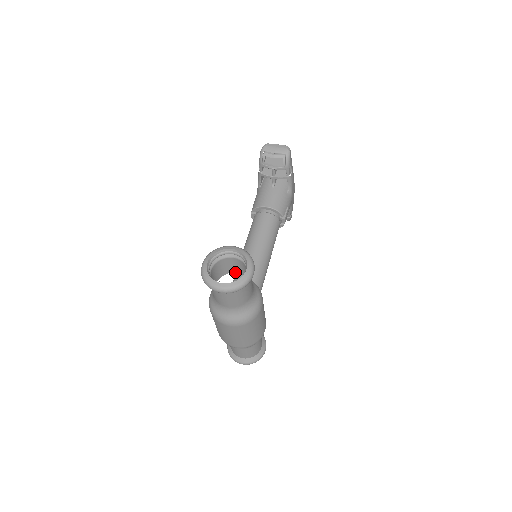
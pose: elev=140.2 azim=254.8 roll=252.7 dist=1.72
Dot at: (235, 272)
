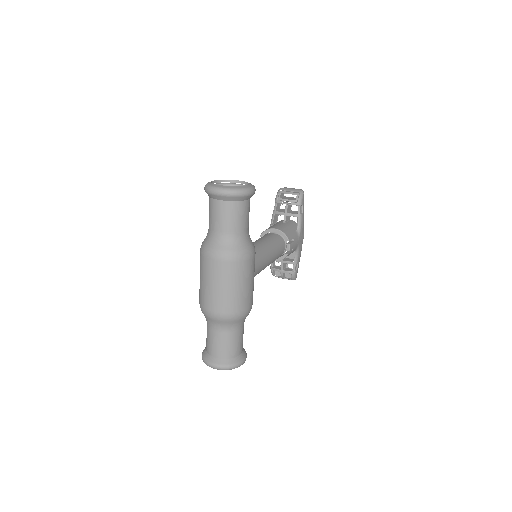
Dot at: occluded
